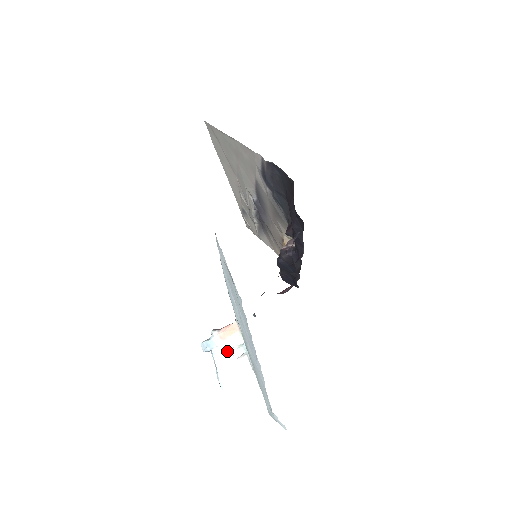
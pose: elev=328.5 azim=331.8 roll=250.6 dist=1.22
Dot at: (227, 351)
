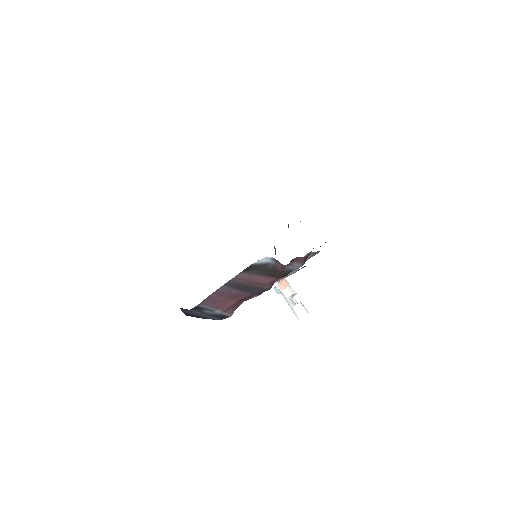
Dot at: (289, 296)
